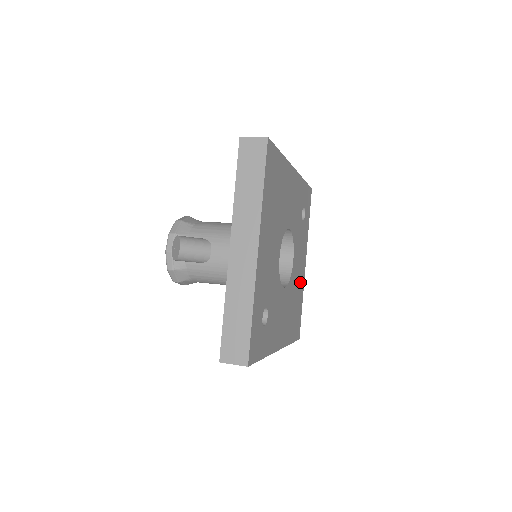
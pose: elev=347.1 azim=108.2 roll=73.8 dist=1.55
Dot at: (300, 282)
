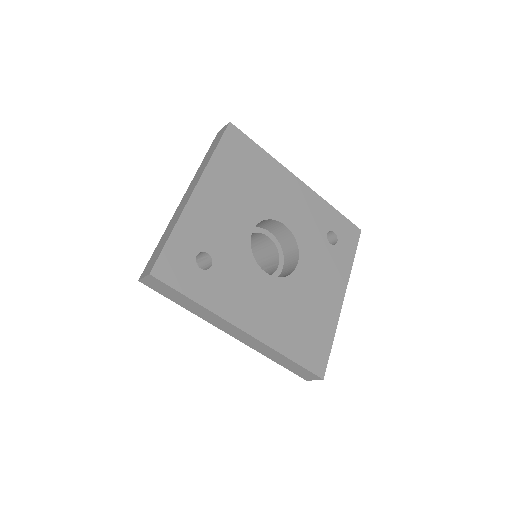
Dot at: (324, 306)
